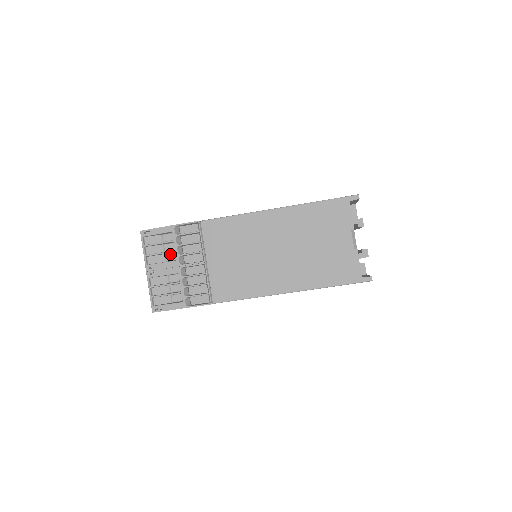
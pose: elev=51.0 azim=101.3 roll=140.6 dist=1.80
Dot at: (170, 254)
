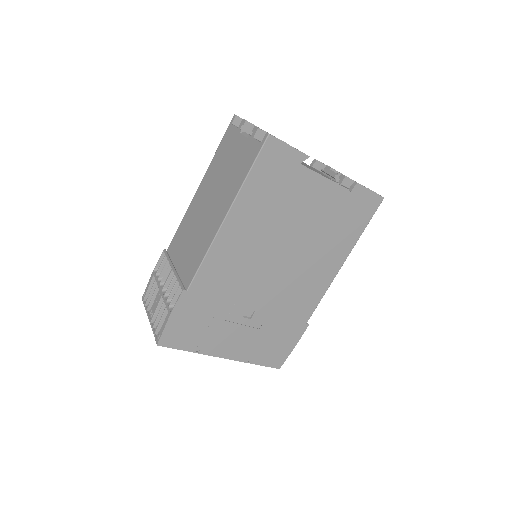
Dot at: occluded
